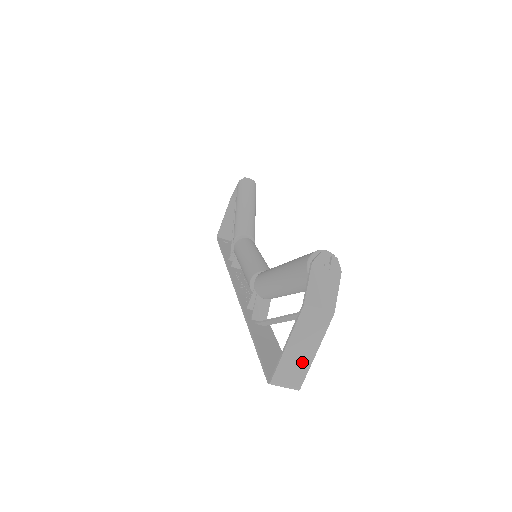
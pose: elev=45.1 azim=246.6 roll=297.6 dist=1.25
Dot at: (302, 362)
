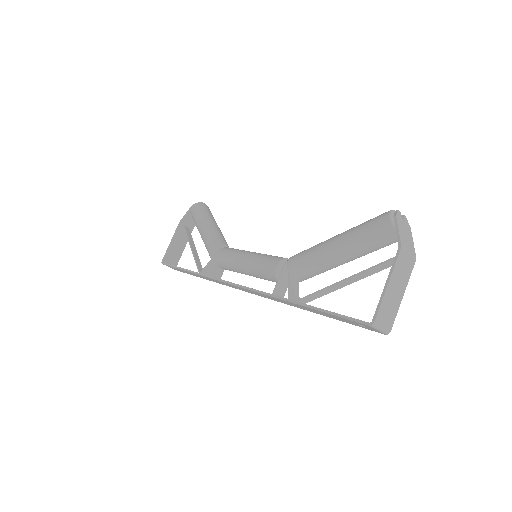
Dot at: (394, 304)
